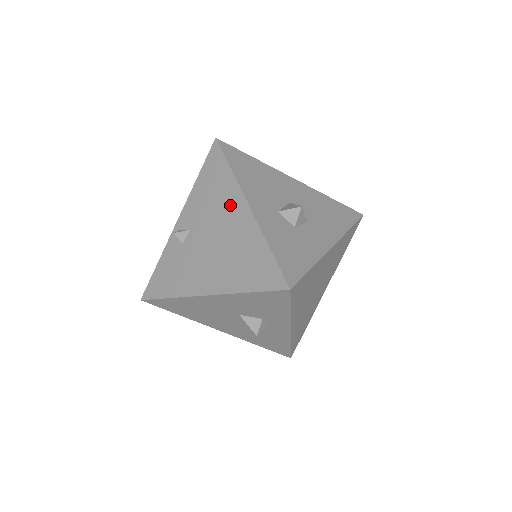
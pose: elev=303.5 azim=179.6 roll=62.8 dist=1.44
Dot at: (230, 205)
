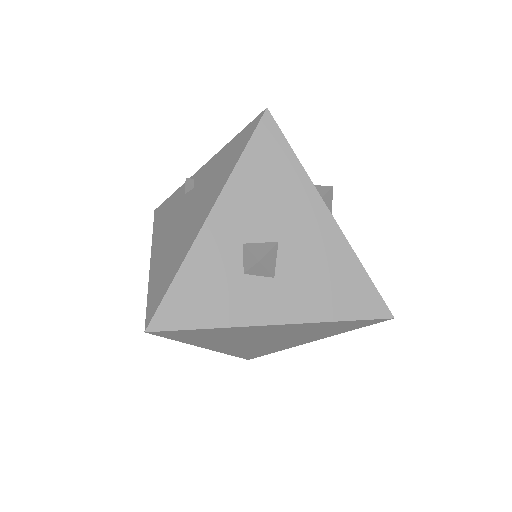
Dot at: (209, 198)
